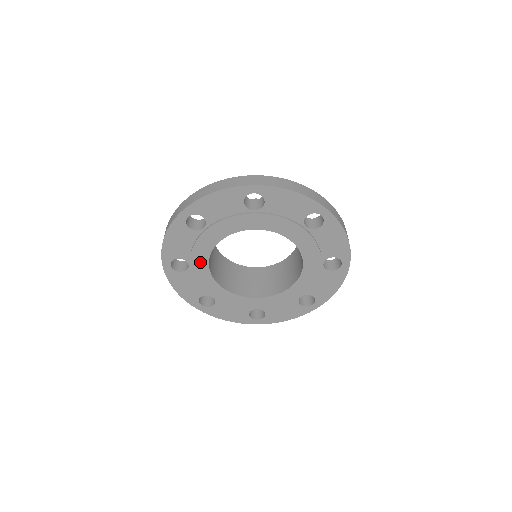
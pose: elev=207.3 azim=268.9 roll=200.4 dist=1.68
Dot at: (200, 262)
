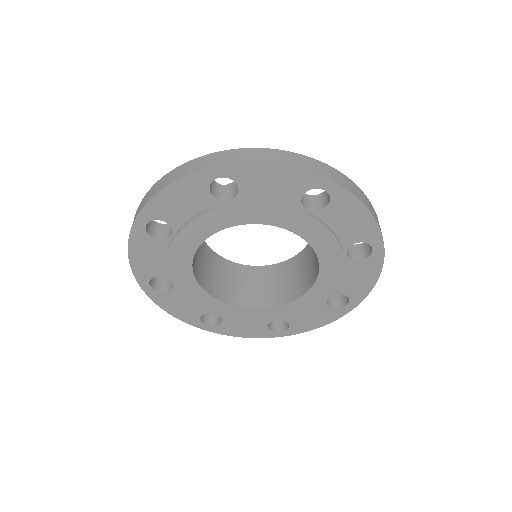
Dot at: (191, 238)
